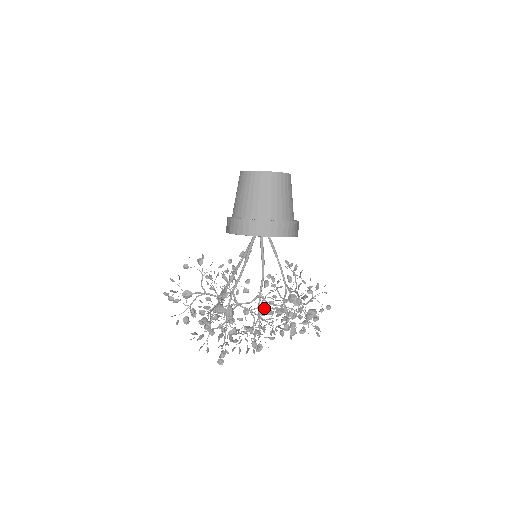
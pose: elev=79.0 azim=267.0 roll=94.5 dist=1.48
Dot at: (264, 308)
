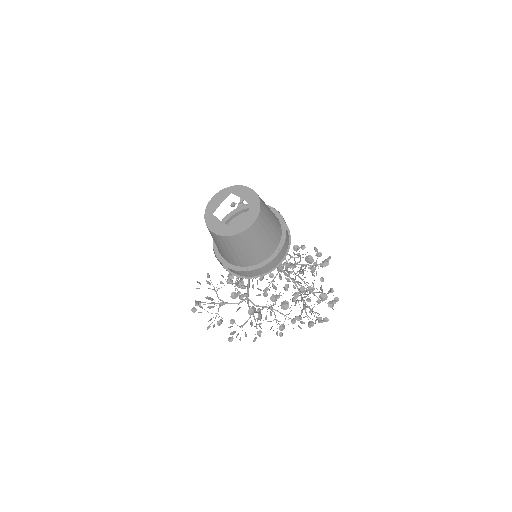
Dot at: (281, 267)
